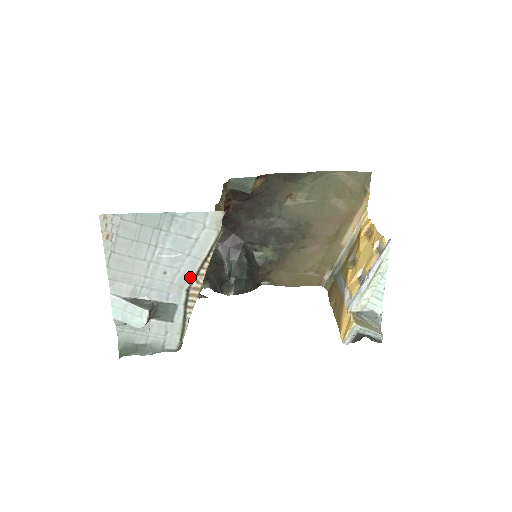
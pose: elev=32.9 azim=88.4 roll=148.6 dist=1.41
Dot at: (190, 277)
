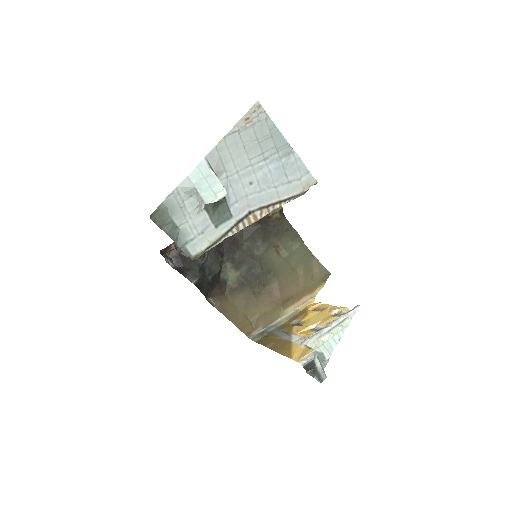
Dot at: (261, 204)
